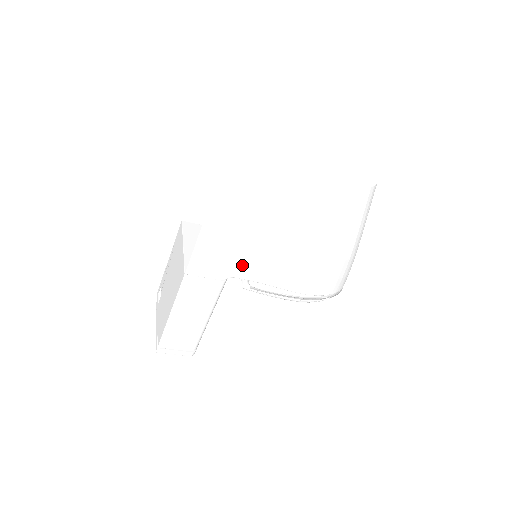
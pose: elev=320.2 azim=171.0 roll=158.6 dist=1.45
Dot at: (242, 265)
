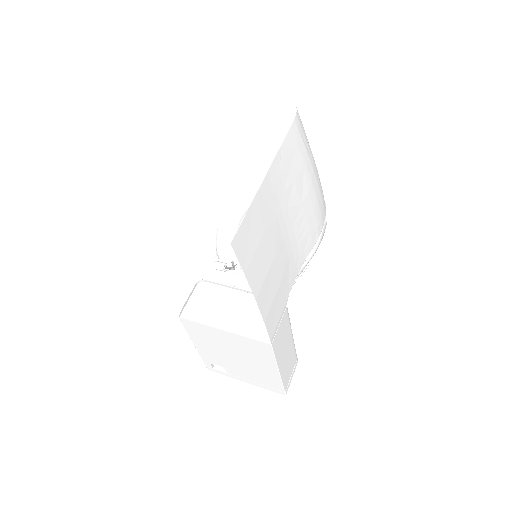
Dot at: (288, 280)
